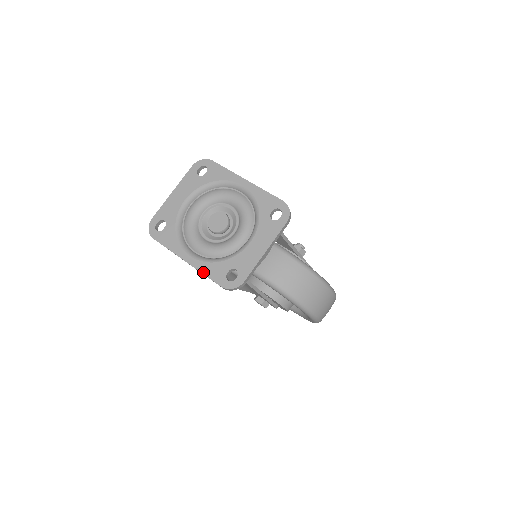
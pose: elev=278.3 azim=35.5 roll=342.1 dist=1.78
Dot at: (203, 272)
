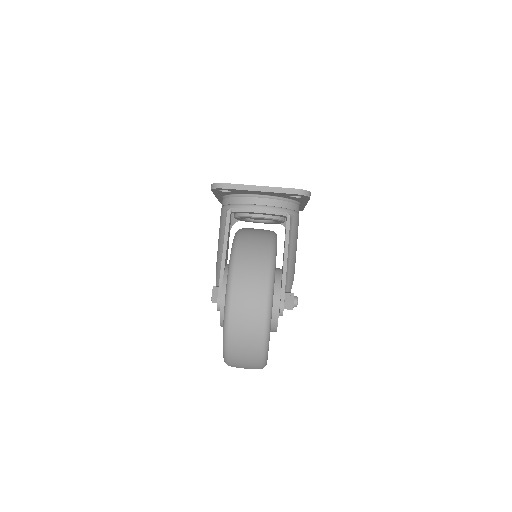
Dot at: occluded
